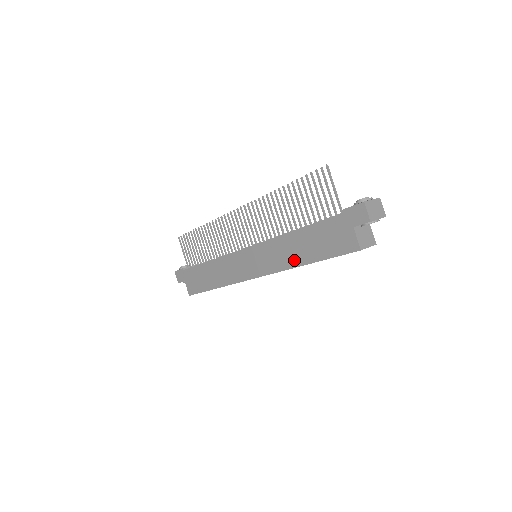
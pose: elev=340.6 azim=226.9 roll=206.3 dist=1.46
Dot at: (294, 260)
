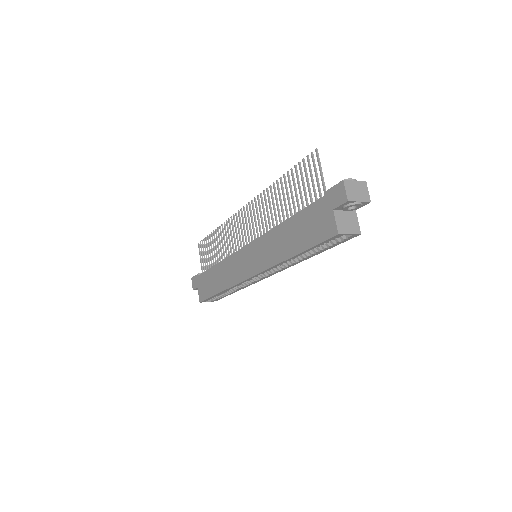
Dot at: (282, 253)
